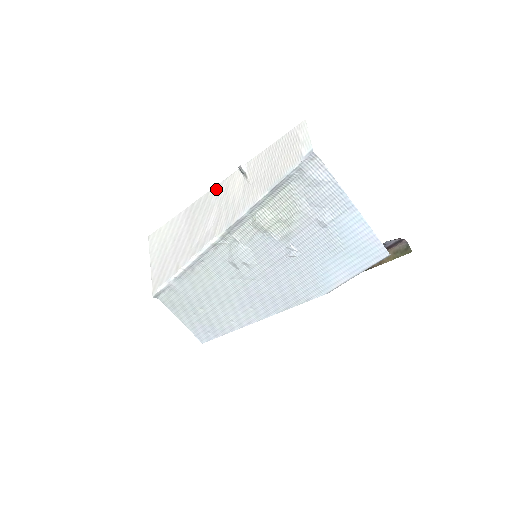
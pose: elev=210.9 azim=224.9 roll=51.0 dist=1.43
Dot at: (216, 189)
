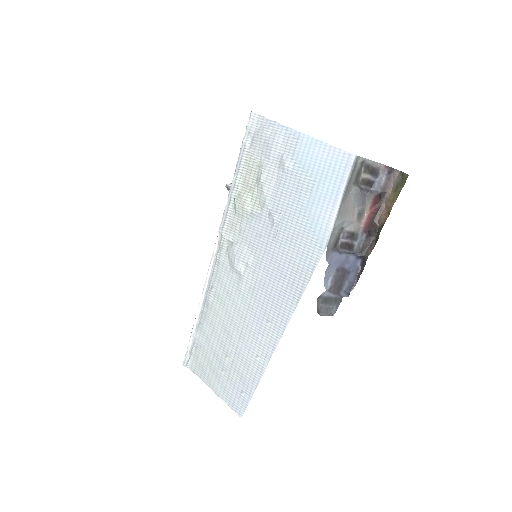
Dot at: occluded
